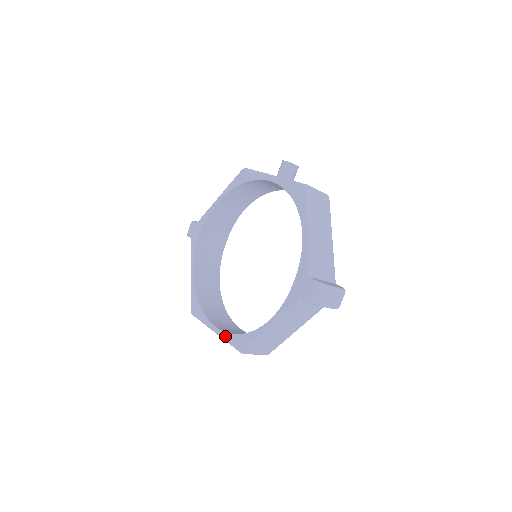
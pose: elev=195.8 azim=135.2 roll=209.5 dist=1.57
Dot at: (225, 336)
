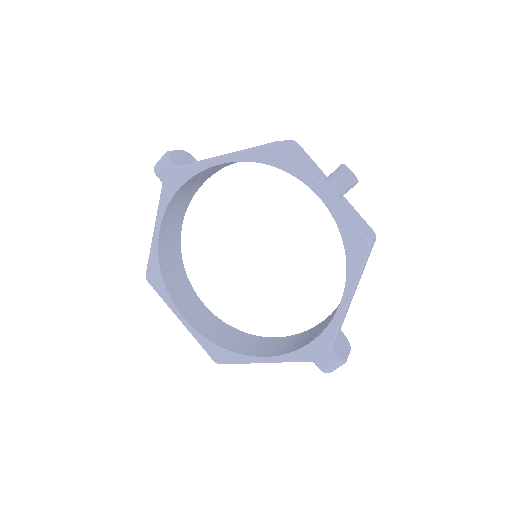
Dot at: (196, 335)
